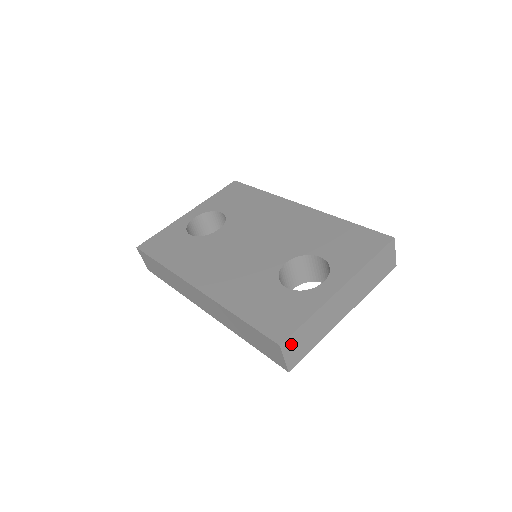
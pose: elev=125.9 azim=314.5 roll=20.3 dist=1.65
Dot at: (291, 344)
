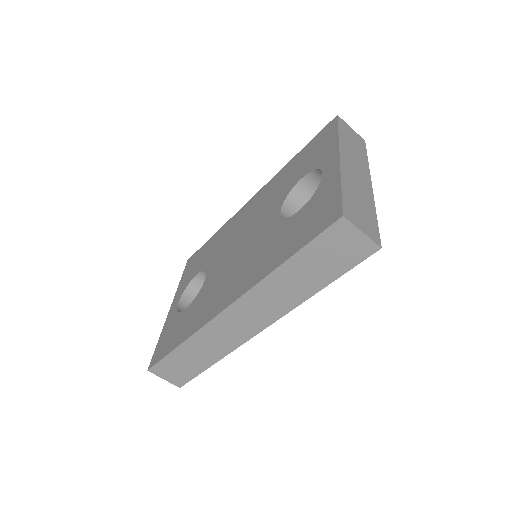
Dot at: (352, 215)
